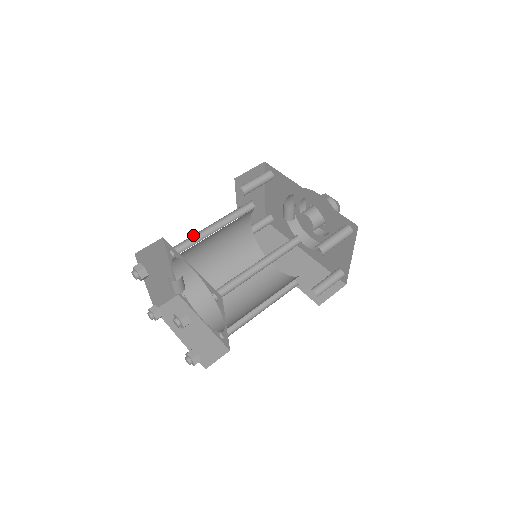
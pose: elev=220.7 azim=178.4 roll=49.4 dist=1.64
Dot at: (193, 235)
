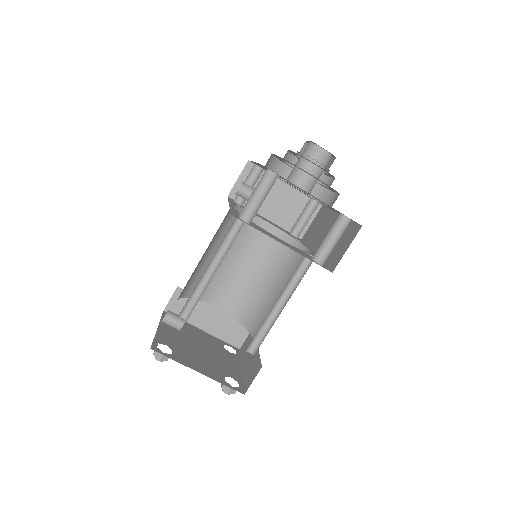
Dot at: occluded
